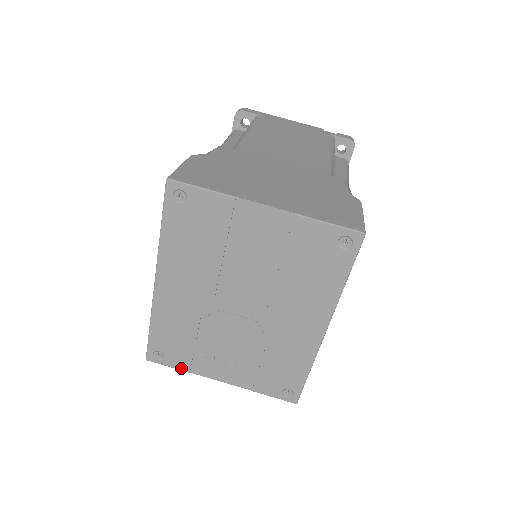
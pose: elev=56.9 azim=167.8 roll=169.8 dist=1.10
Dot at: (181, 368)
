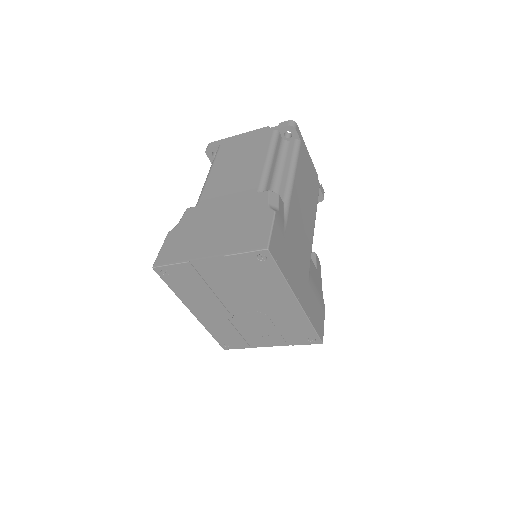
Dot at: (245, 347)
